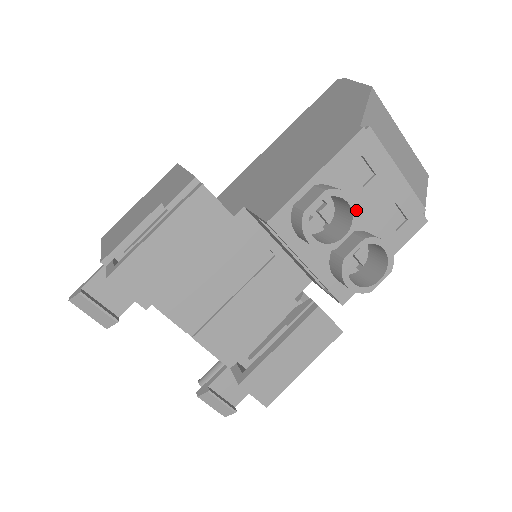
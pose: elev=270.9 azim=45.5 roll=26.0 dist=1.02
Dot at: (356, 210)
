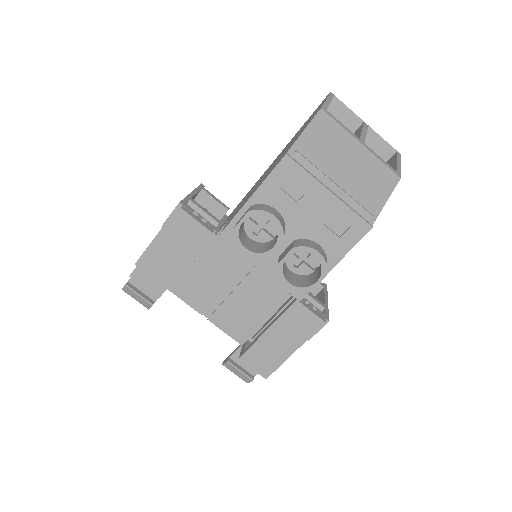
Dot at: (279, 225)
